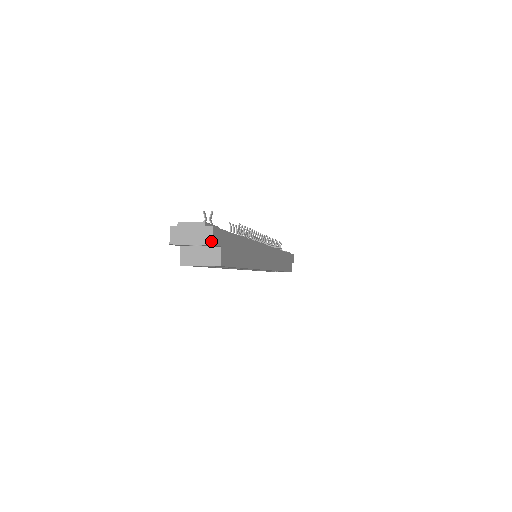
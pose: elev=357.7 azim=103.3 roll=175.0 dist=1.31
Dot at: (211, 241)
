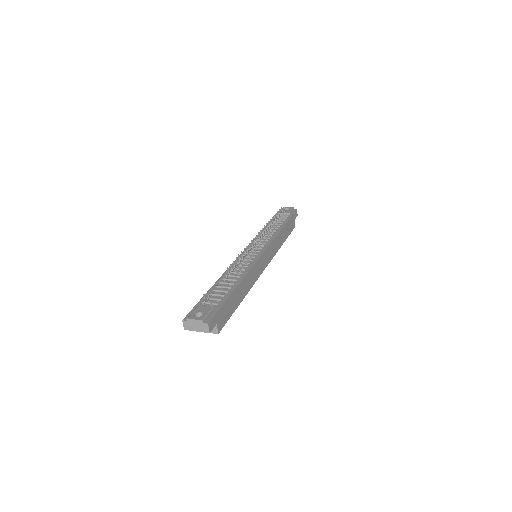
Dot at: (208, 331)
